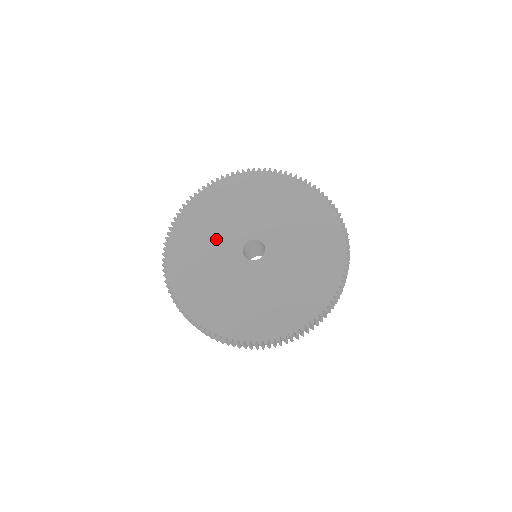
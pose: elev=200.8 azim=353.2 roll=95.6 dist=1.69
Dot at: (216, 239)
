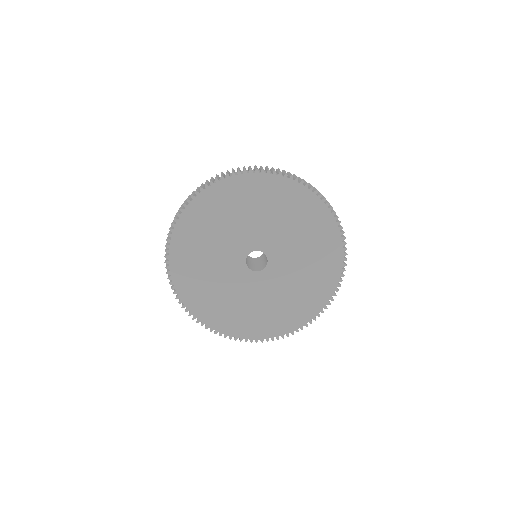
Dot at: (230, 233)
